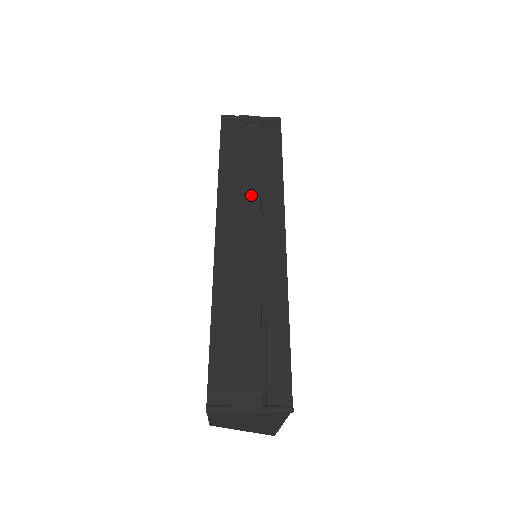
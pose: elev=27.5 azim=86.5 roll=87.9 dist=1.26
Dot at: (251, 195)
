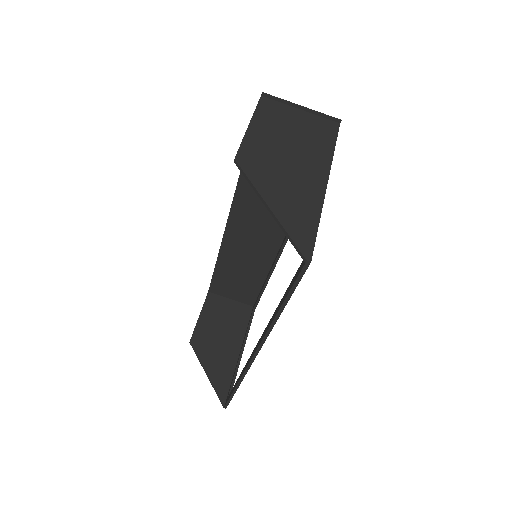
Dot at: (248, 255)
